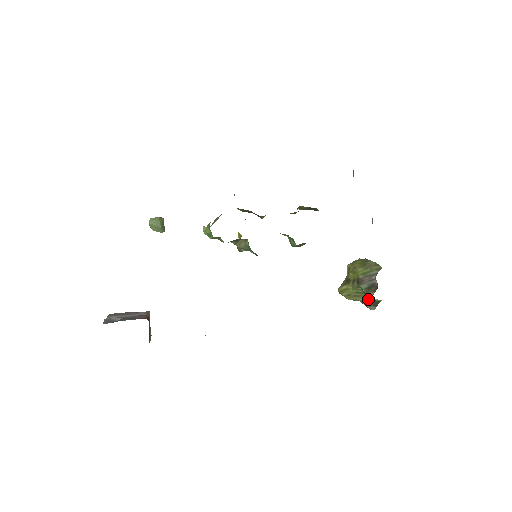
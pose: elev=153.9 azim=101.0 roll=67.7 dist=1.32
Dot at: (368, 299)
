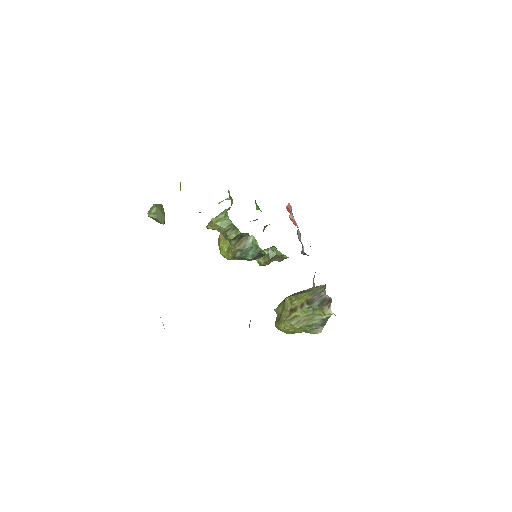
Dot at: (317, 319)
